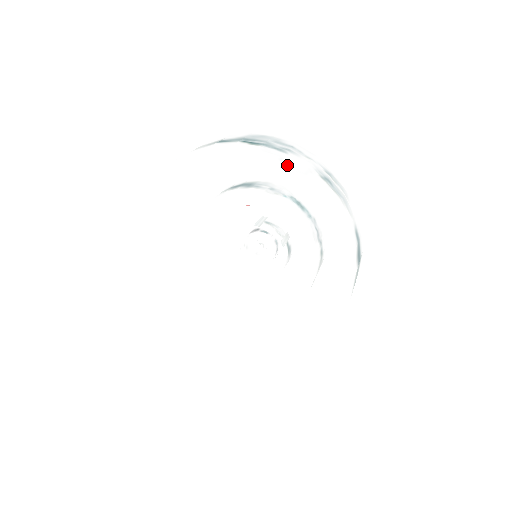
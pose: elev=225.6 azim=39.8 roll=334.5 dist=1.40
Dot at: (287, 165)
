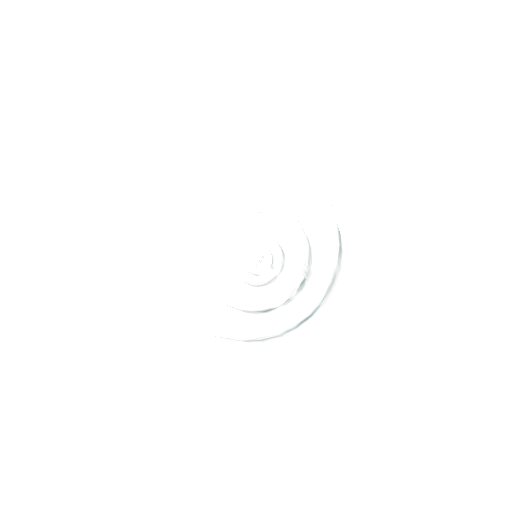
Dot at: occluded
